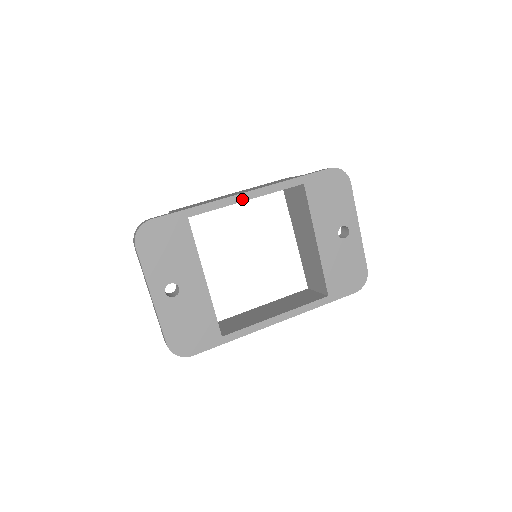
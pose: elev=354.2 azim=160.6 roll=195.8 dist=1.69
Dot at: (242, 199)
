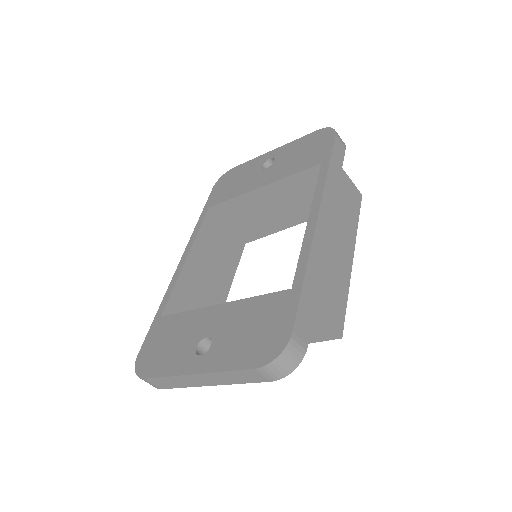
Dot at: (183, 263)
